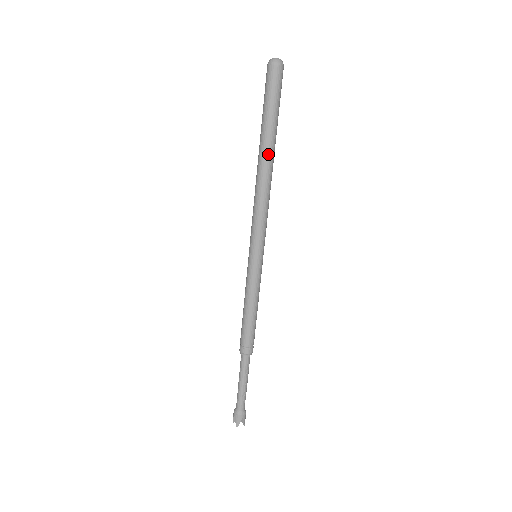
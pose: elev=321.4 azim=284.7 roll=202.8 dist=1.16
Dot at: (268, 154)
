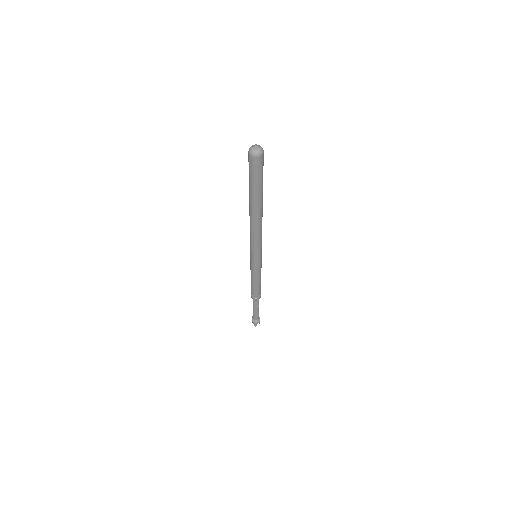
Dot at: (257, 209)
